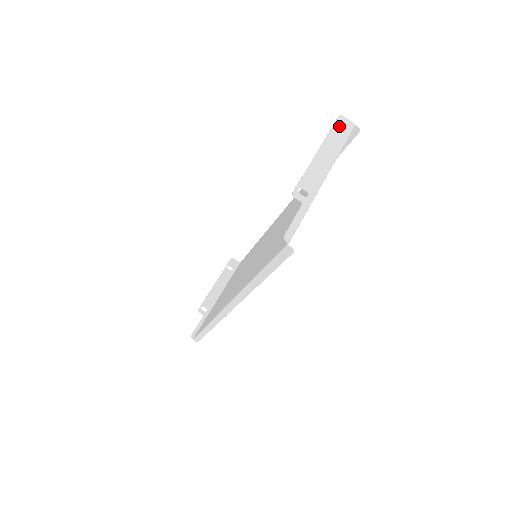
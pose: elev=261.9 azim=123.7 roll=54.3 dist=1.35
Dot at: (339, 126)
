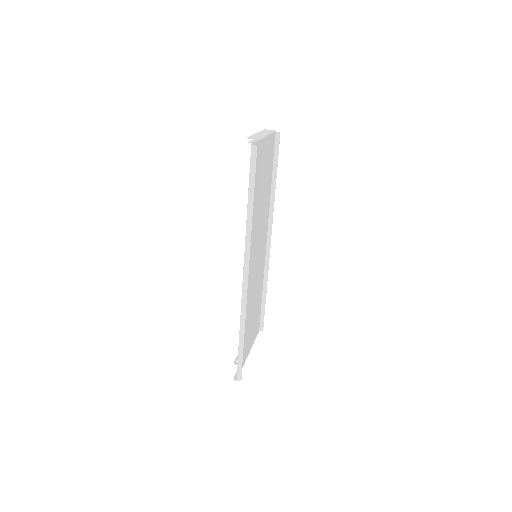
Dot at: (266, 130)
